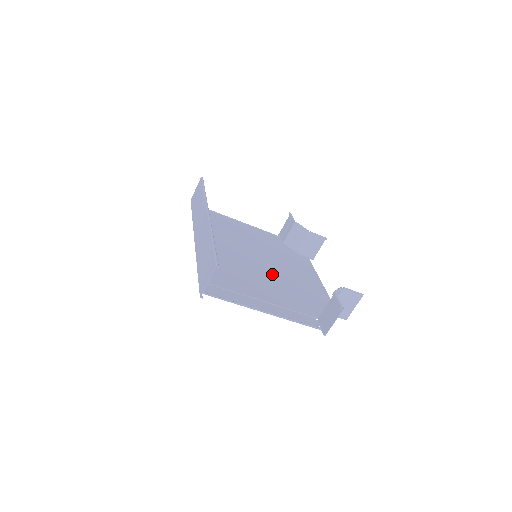
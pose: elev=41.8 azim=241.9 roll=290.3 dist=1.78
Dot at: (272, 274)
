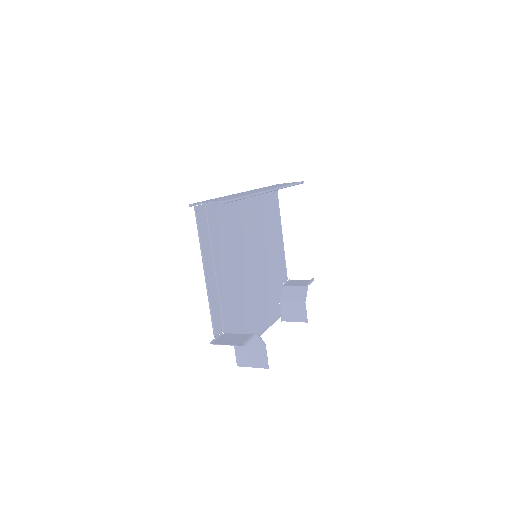
Dot at: (247, 277)
